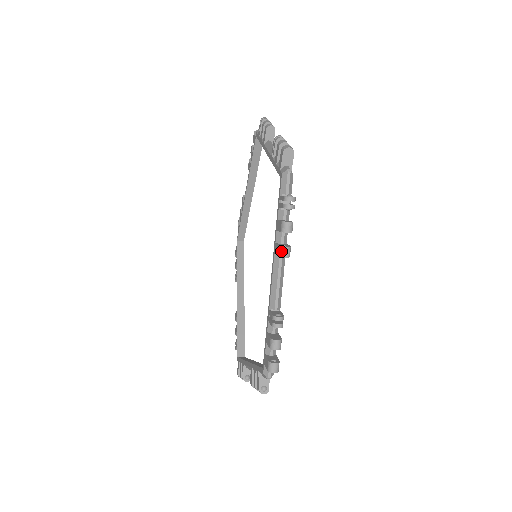
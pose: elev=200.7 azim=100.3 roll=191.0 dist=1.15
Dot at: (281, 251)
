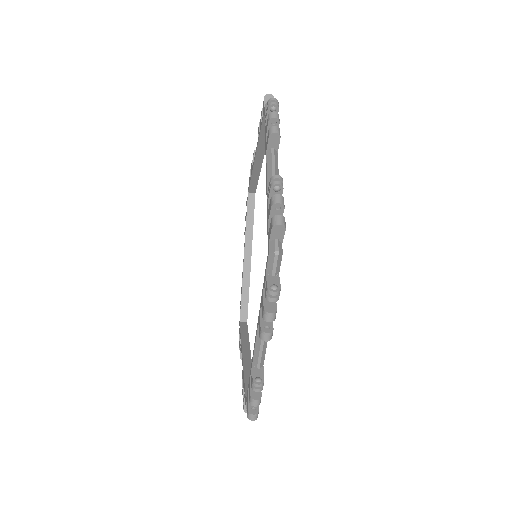
Dot at: (262, 335)
